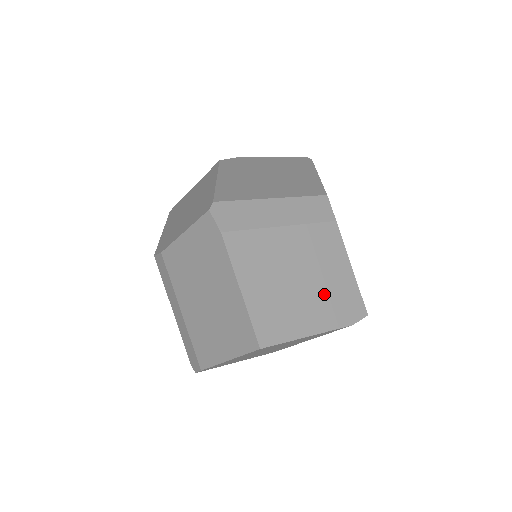
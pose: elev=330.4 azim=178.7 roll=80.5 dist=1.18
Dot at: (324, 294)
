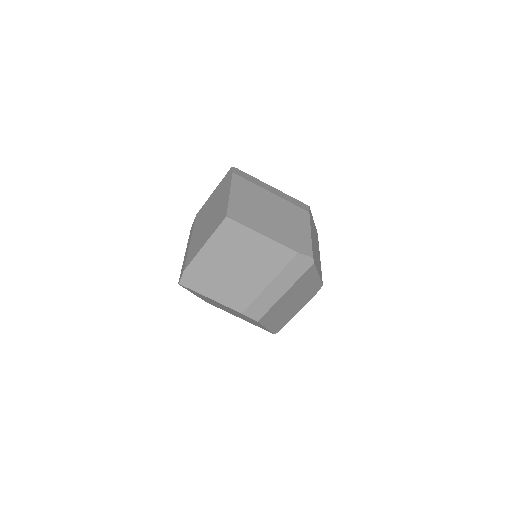
Dot at: (284, 229)
